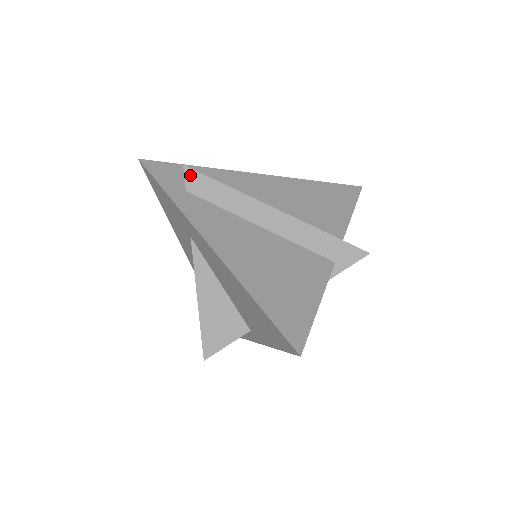
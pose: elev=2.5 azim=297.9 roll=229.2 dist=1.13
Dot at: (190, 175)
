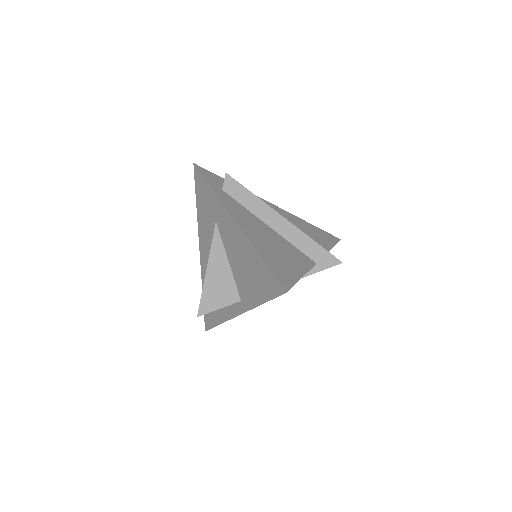
Dot at: (229, 180)
